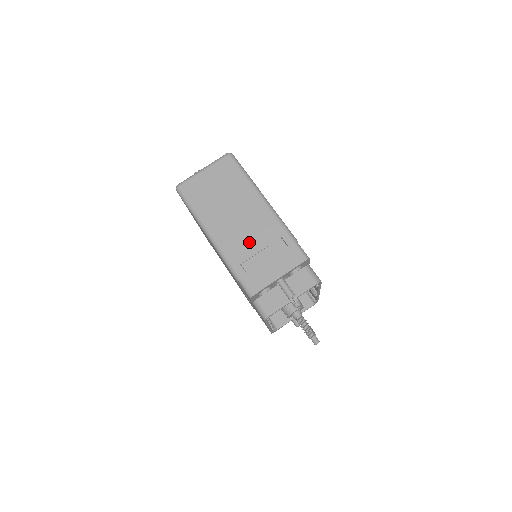
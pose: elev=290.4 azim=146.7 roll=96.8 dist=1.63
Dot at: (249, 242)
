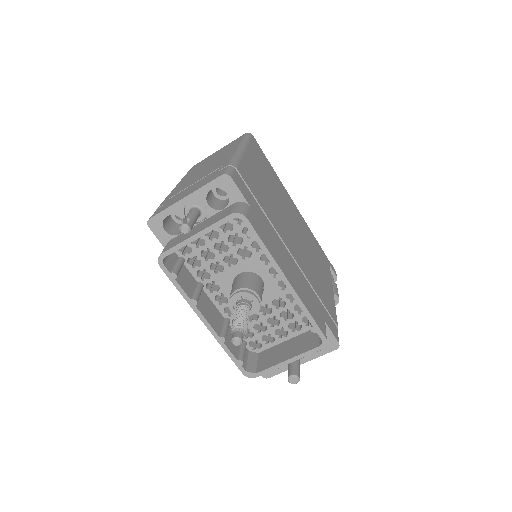
Dot at: (194, 180)
